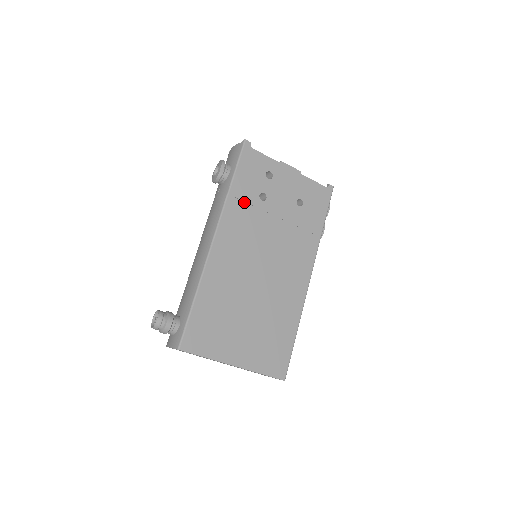
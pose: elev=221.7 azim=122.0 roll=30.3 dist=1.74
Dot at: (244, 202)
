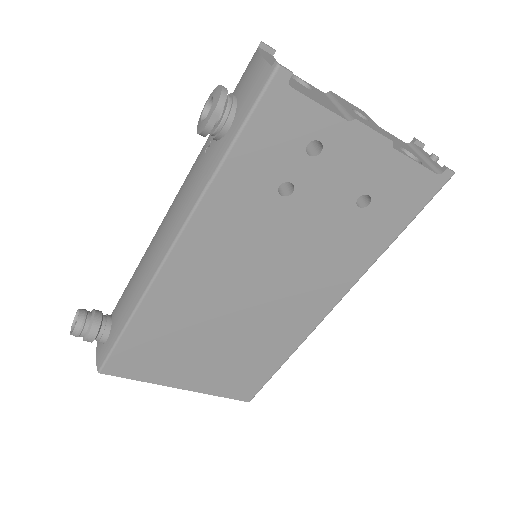
Dot at: (242, 197)
